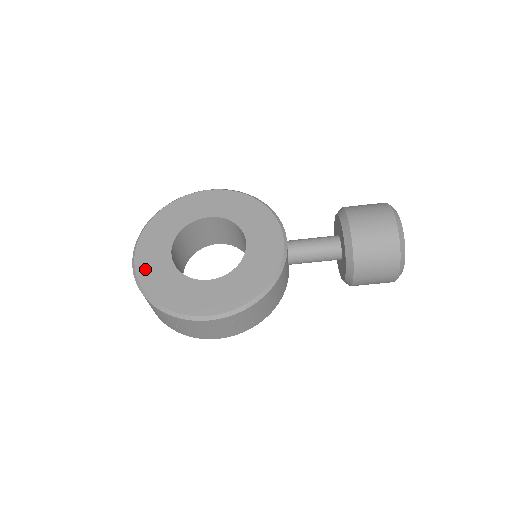
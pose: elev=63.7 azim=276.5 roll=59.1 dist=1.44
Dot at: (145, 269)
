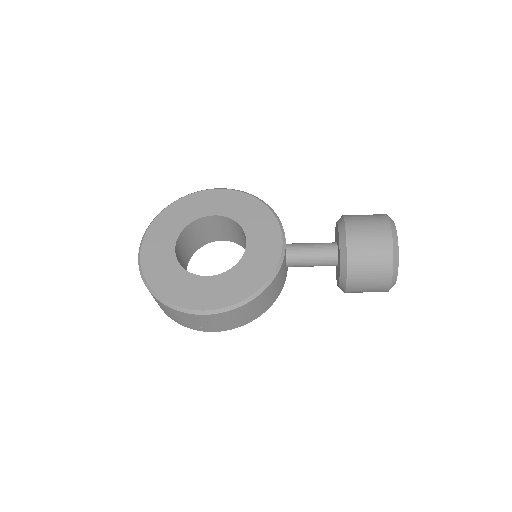
Dot at: (149, 261)
